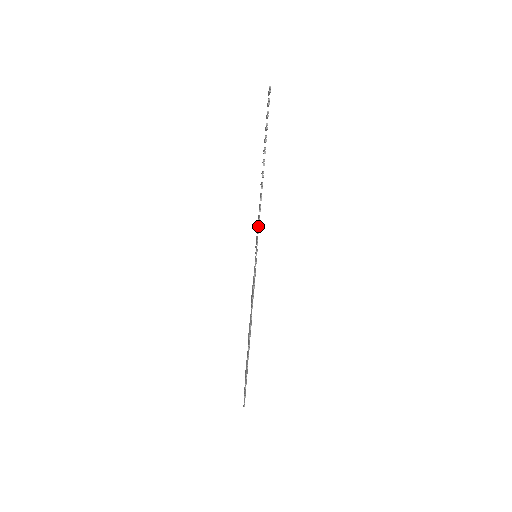
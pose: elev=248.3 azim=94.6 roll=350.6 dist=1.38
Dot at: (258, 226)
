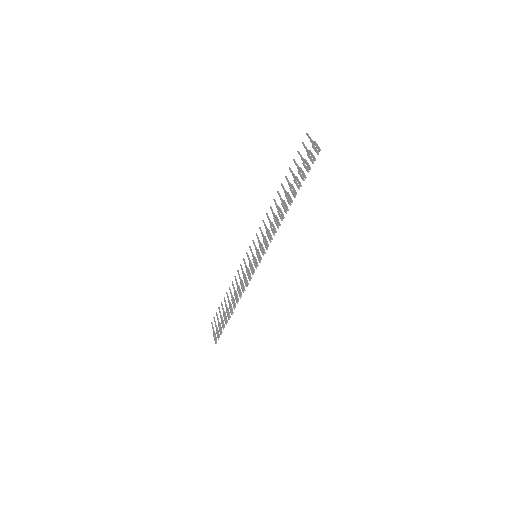
Dot at: occluded
